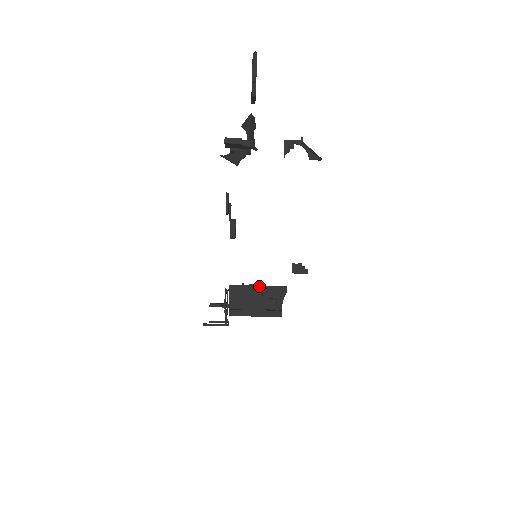
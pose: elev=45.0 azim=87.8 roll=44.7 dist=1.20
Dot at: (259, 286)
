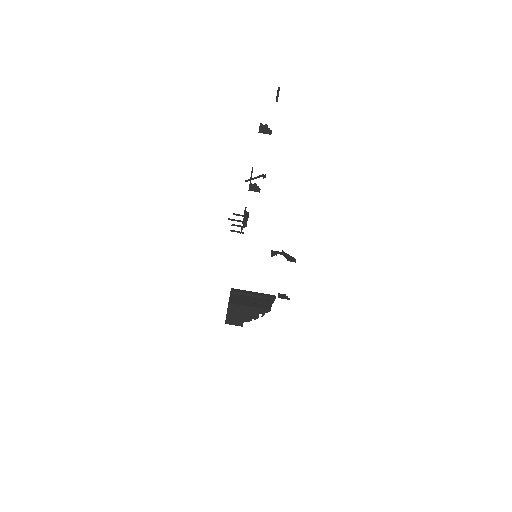
Dot at: (254, 292)
